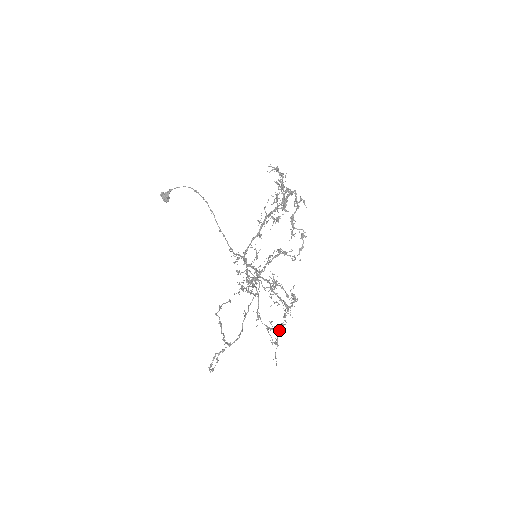
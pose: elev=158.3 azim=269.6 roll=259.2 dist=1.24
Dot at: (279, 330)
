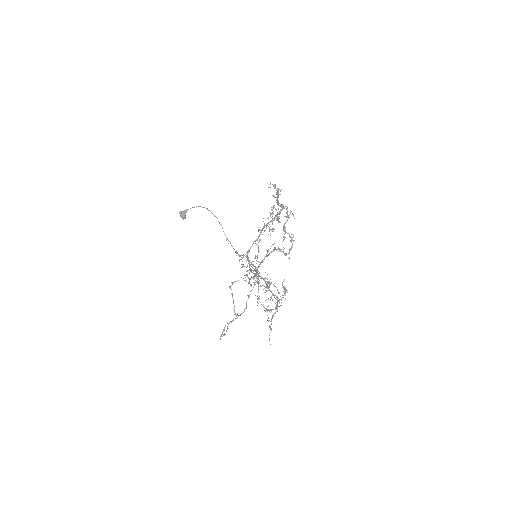
Dot at: (272, 318)
